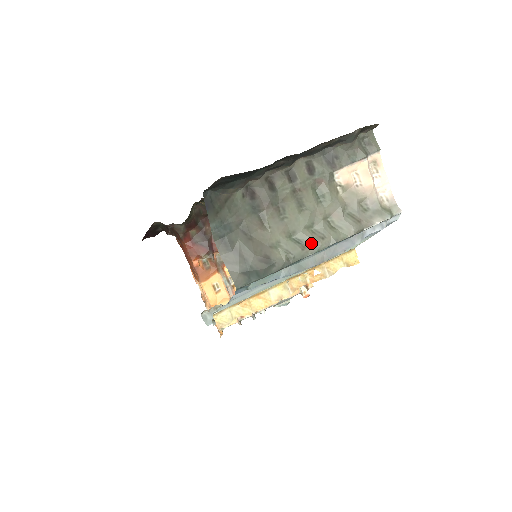
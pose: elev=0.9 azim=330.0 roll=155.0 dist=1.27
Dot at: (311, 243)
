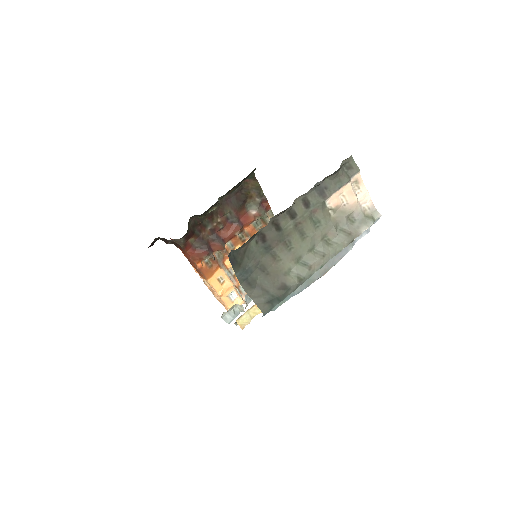
Dot at: (315, 262)
